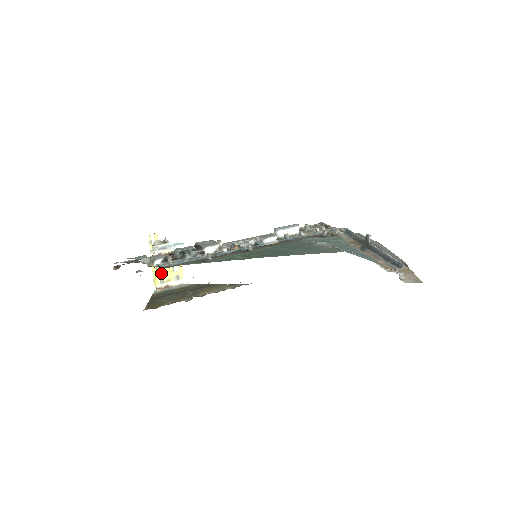
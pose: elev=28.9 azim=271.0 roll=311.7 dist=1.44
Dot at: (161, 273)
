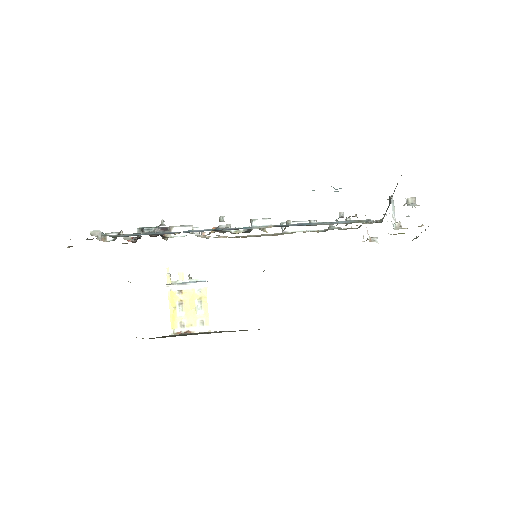
Dot at: (181, 315)
